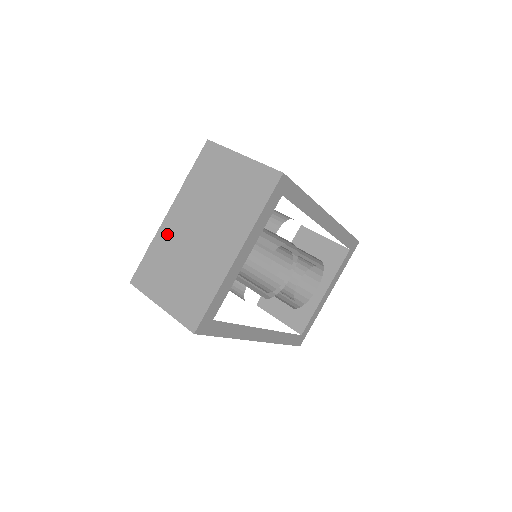
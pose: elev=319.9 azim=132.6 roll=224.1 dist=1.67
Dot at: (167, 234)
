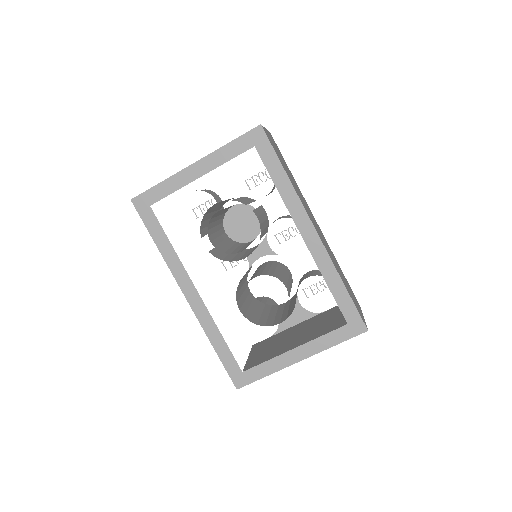
Dot at: occluded
